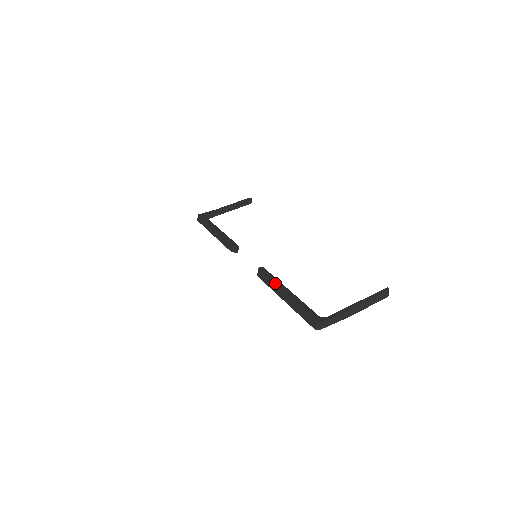
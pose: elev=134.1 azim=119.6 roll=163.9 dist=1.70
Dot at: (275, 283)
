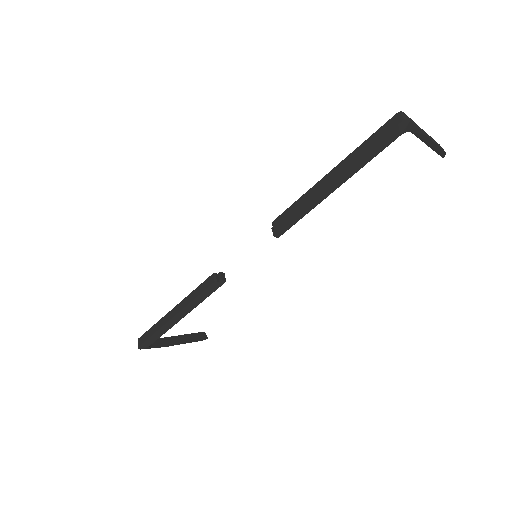
Dot at: (308, 190)
